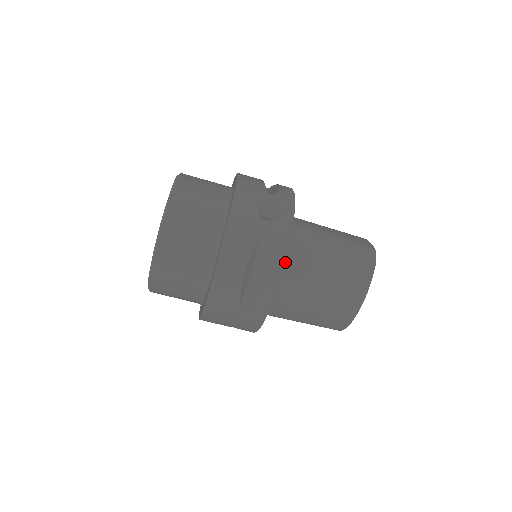
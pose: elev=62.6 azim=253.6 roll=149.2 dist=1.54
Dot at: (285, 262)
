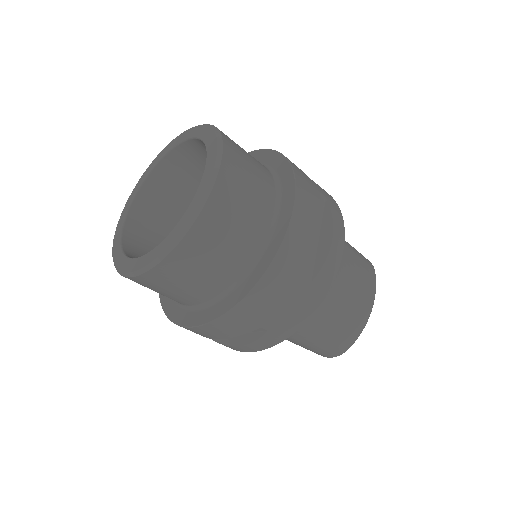
Dot at: occluded
